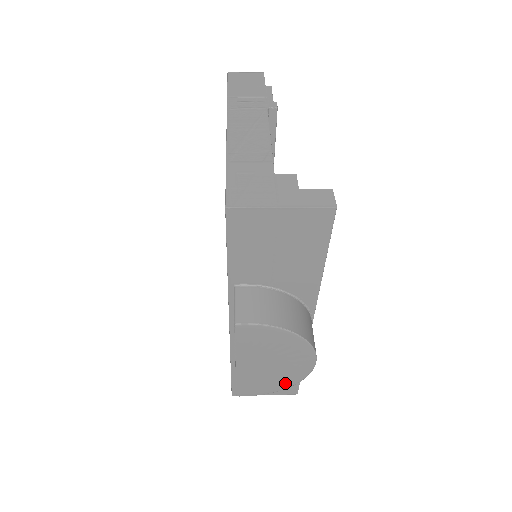
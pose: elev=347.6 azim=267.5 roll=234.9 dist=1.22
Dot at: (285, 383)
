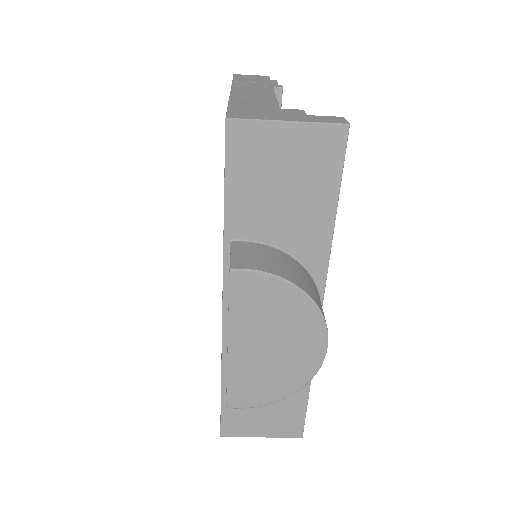
Dot at: (288, 385)
